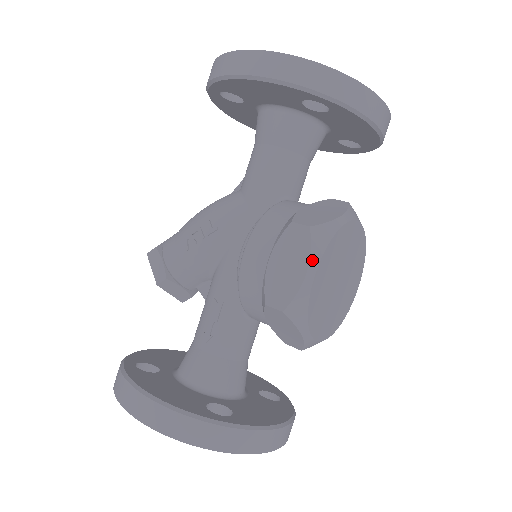
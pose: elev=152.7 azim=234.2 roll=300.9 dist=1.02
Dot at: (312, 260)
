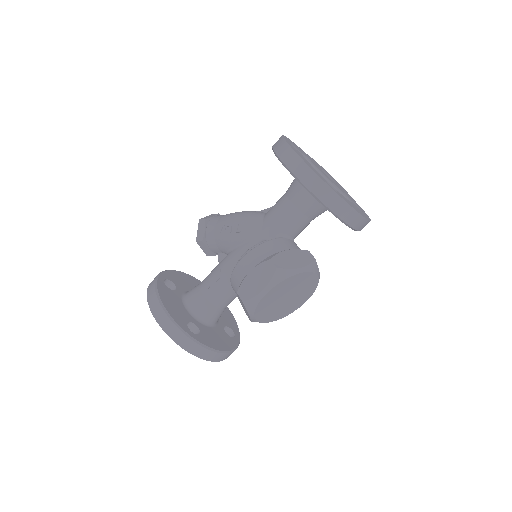
Dot at: (269, 285)
